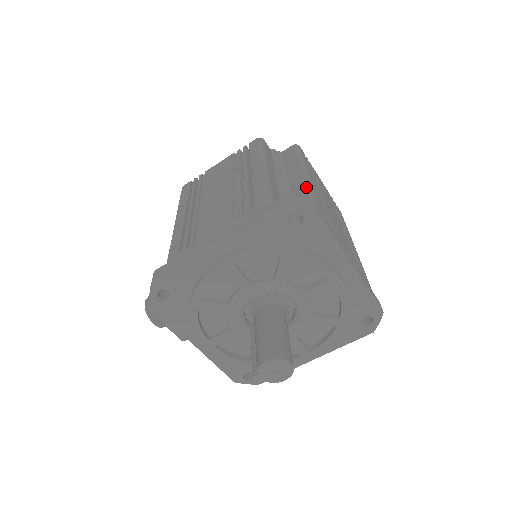
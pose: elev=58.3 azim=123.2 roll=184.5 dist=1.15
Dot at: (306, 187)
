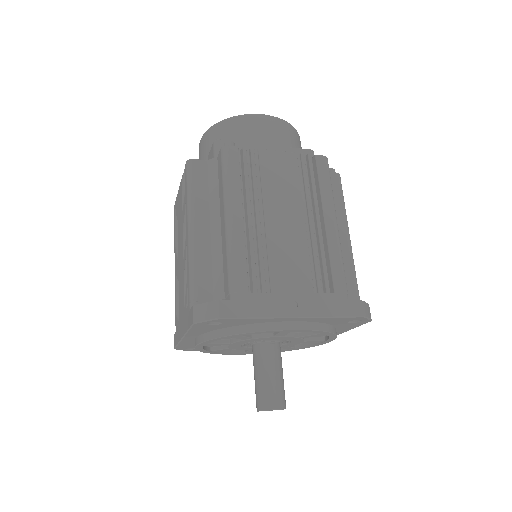
Dot at: (226, 250)
